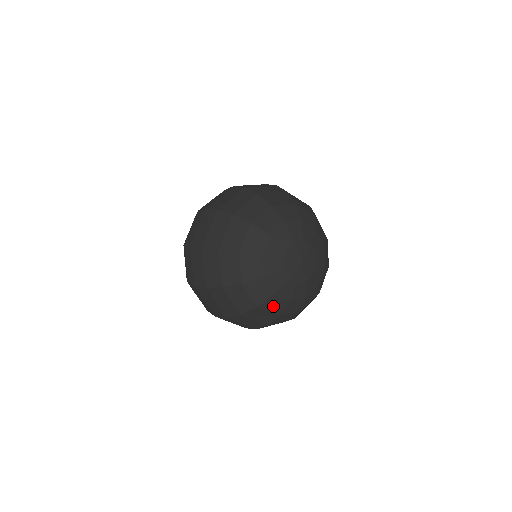
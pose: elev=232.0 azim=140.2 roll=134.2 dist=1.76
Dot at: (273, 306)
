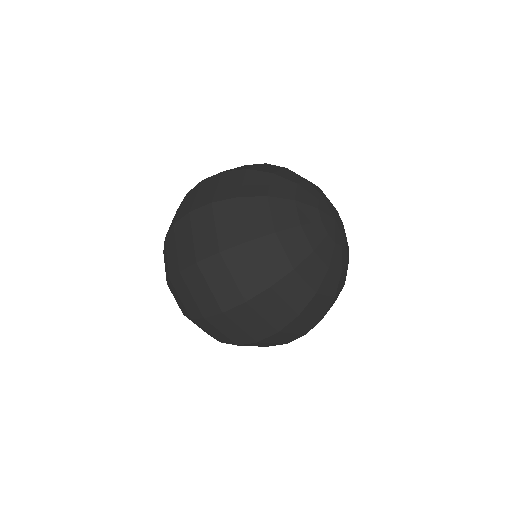
Dot at: (311, 273)
